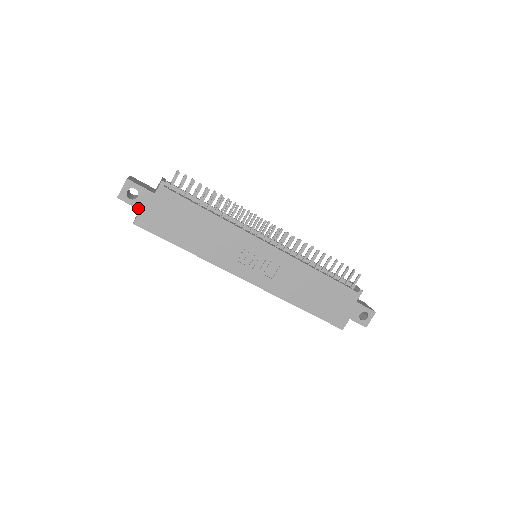
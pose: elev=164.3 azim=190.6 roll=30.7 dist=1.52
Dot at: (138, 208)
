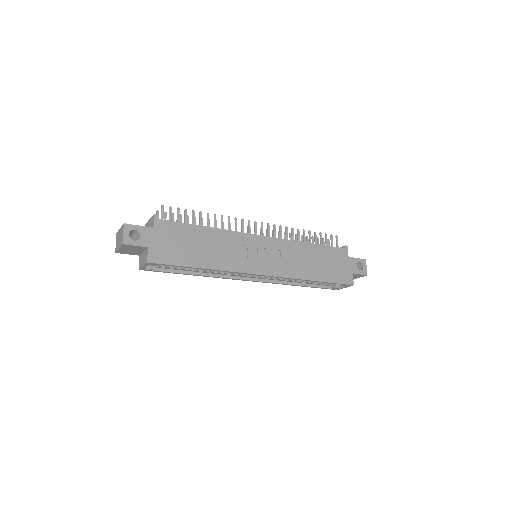
Dot at: (145, 246)
